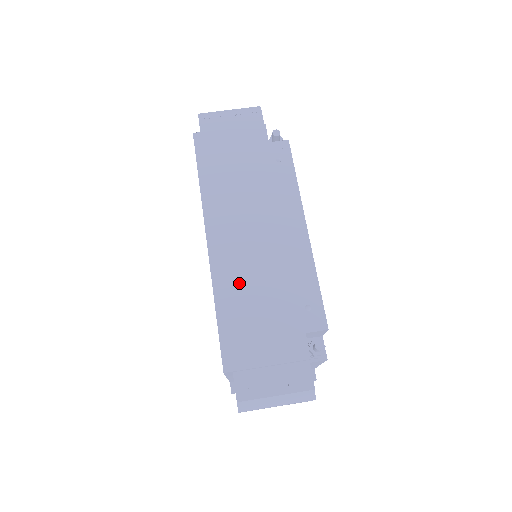
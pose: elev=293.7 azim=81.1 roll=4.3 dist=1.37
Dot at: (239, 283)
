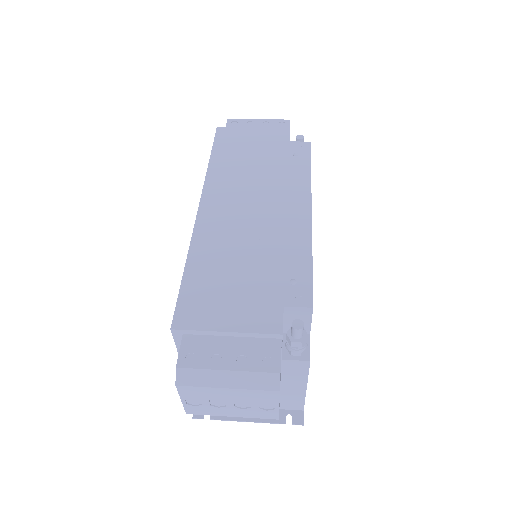
Dot at: (220, 247)
